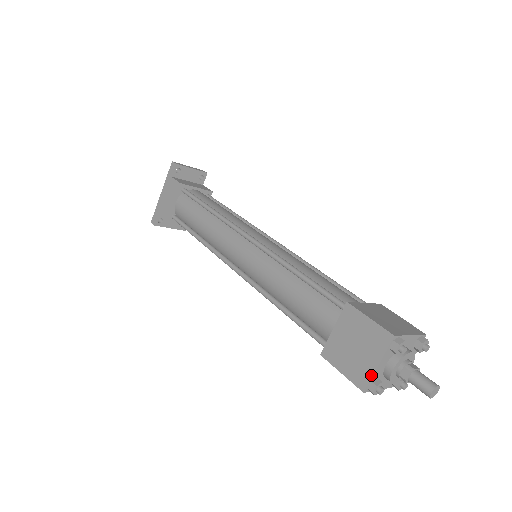
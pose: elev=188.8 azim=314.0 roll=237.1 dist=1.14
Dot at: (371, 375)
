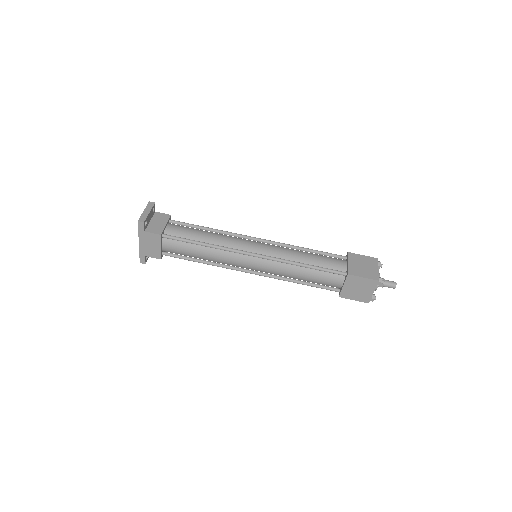
Dot at: (371, 297)
